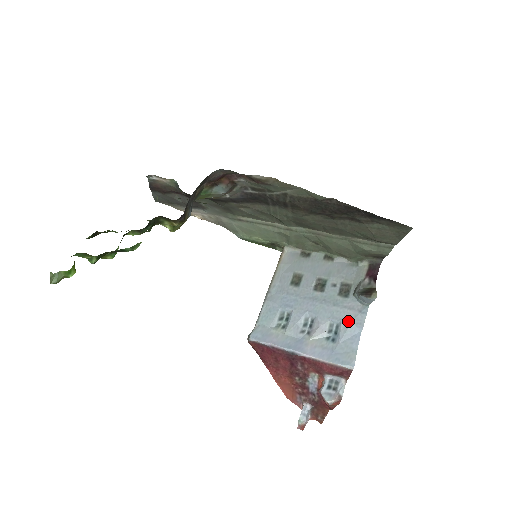
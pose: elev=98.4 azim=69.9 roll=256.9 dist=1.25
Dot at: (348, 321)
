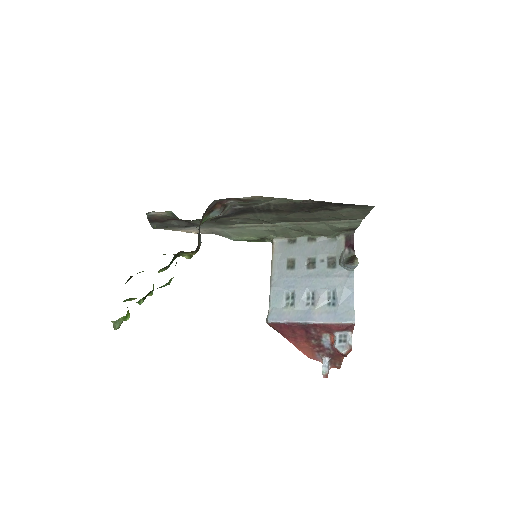
Dot at: (341, 287)
